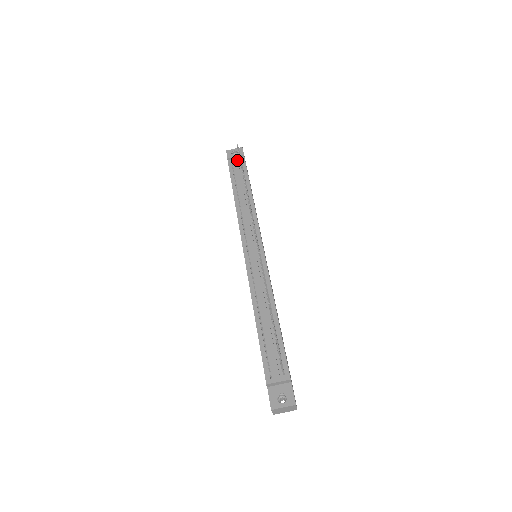
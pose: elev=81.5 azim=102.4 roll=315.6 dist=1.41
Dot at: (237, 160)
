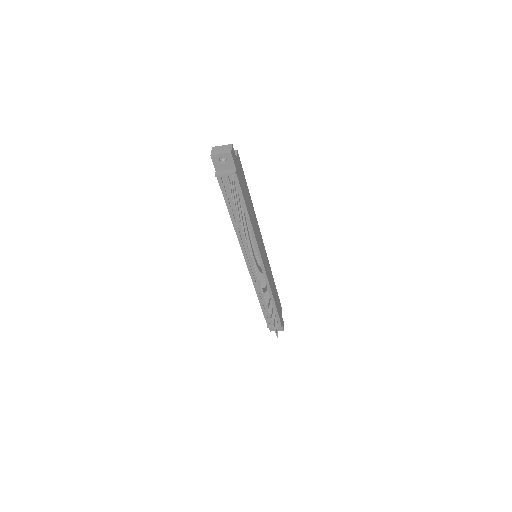
Dot at: (229, 181)
